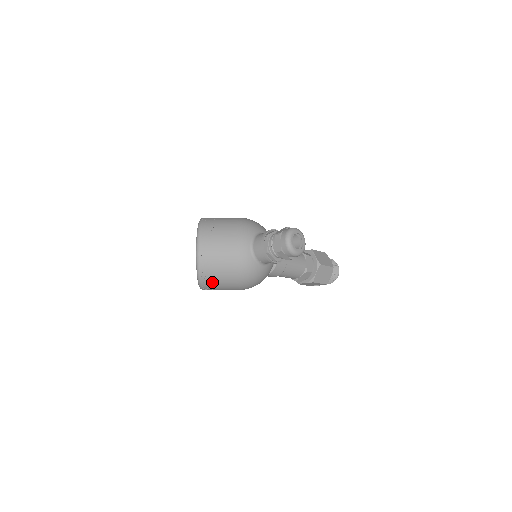
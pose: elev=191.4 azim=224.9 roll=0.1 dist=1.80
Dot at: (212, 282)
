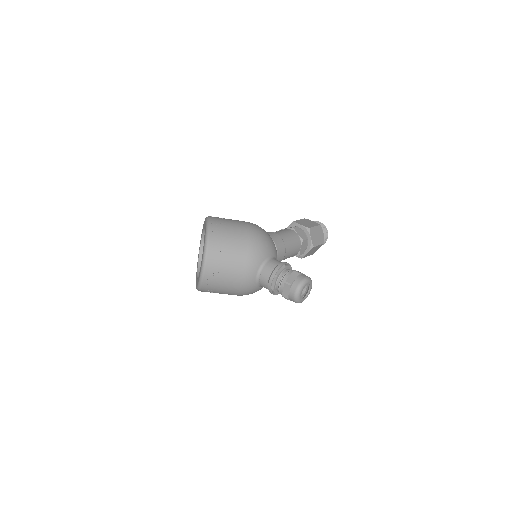
Dot at: (211, 292)
